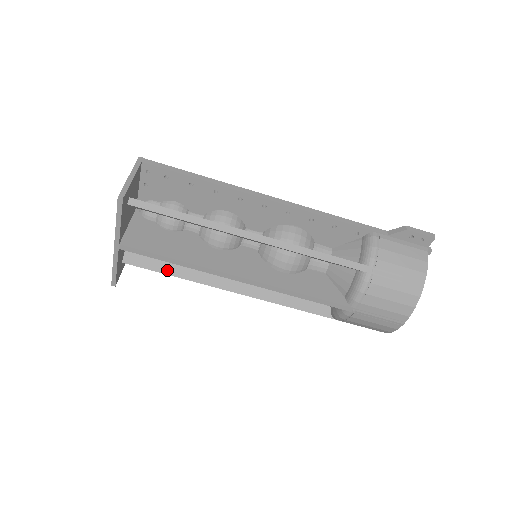
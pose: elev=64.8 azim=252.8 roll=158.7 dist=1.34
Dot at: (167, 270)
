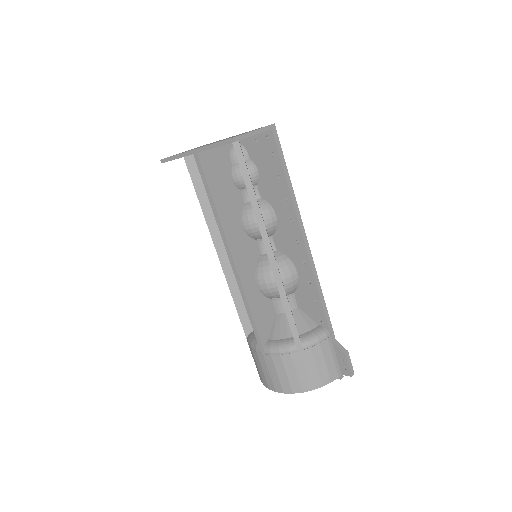
Dot at: (201, 195)
